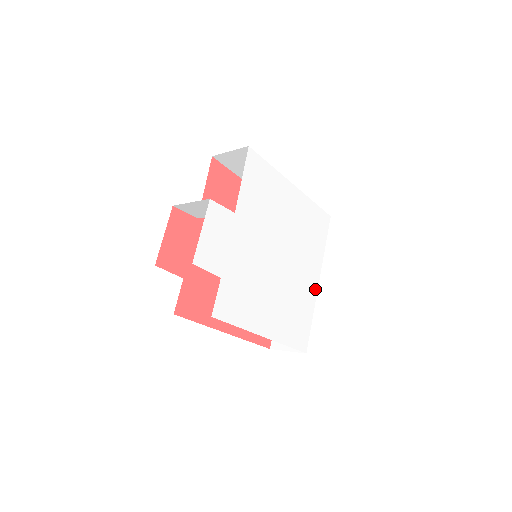
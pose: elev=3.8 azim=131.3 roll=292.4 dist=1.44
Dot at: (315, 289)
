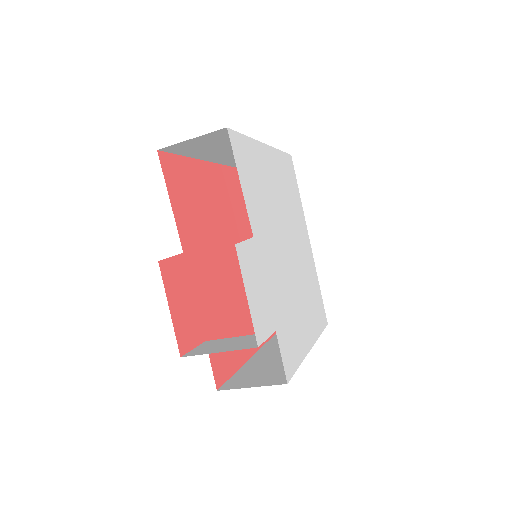
Dot at: (311, 252)
